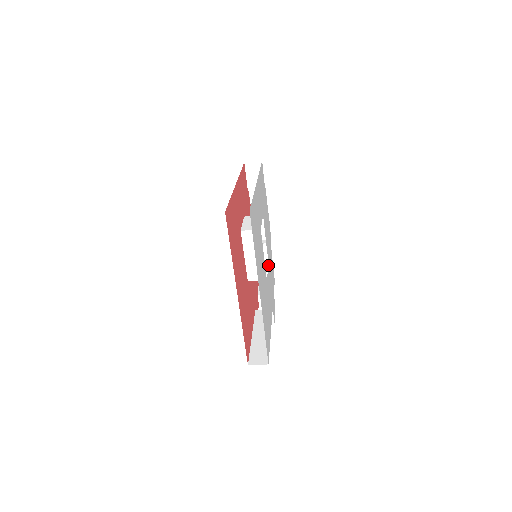
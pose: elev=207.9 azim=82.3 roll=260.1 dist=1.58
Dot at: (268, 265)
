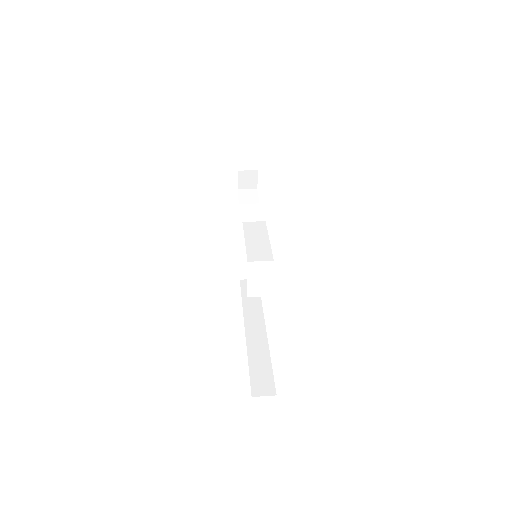
Dot at: occluded
